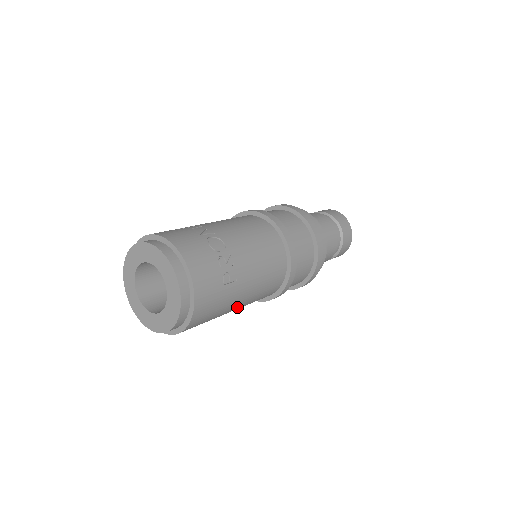
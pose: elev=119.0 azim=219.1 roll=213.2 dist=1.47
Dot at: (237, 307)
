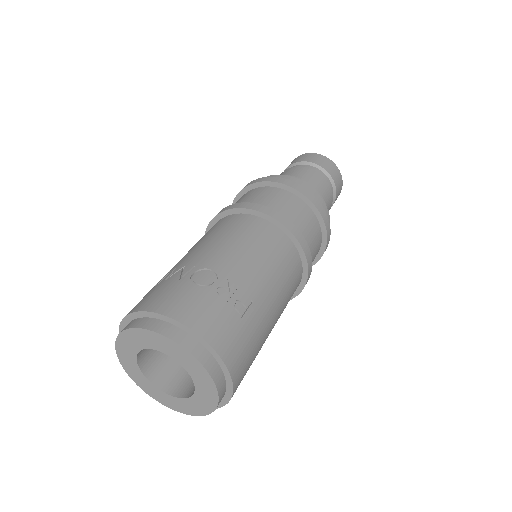
Dot at: (272, 326)
